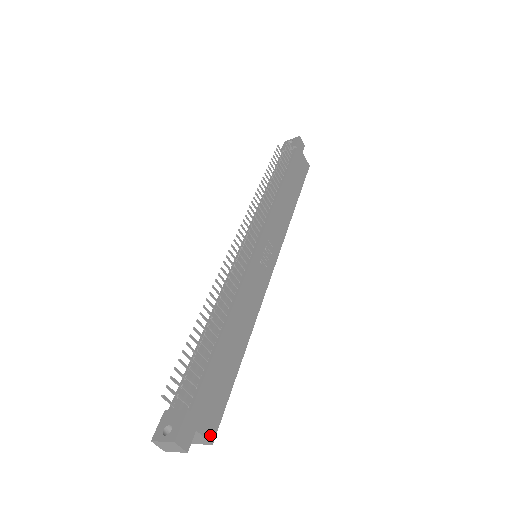
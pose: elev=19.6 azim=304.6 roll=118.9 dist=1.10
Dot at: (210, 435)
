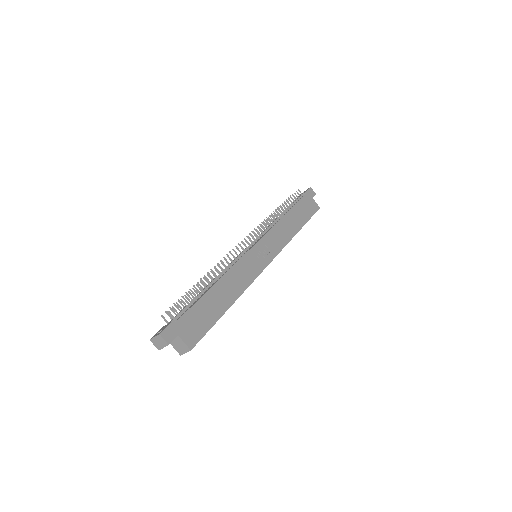
Dot at: (190, 344)
